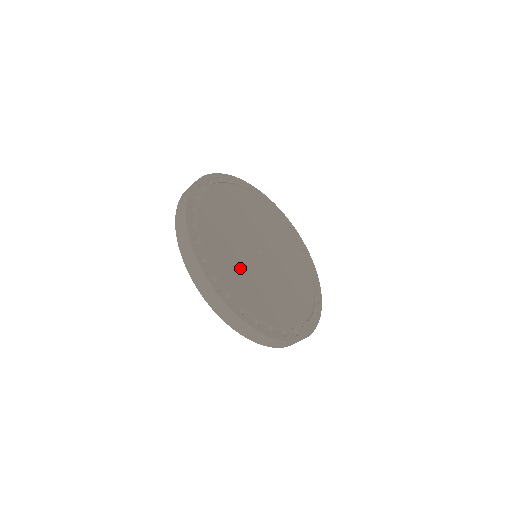
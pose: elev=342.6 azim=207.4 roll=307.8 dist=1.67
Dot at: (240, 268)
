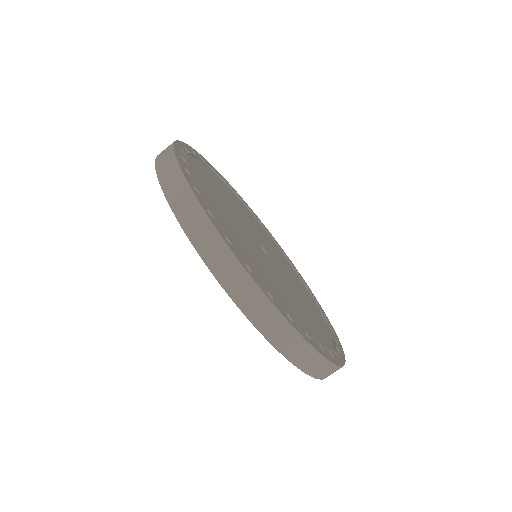
Dot at: (278, 285)
